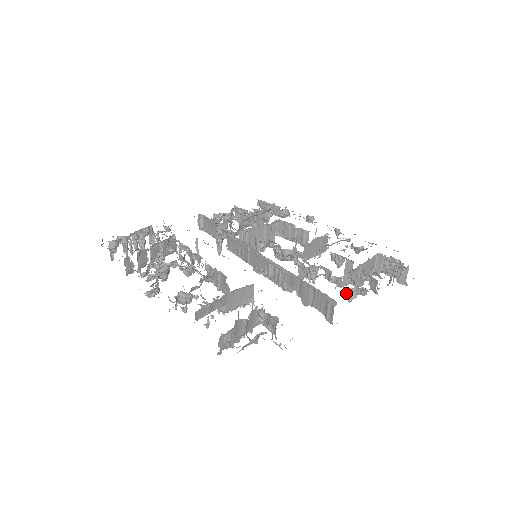
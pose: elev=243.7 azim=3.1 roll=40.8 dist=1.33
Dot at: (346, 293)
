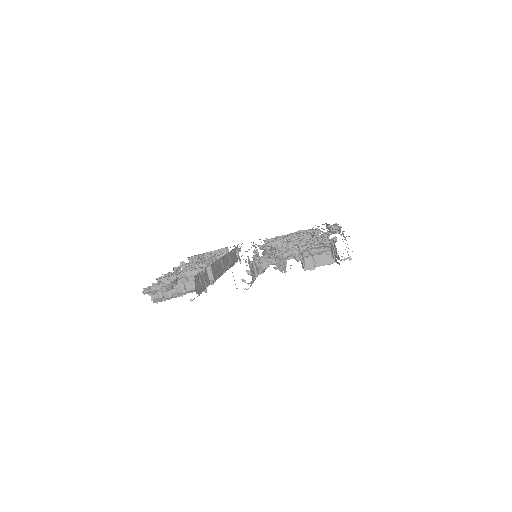
Dot at: (257, 266)
